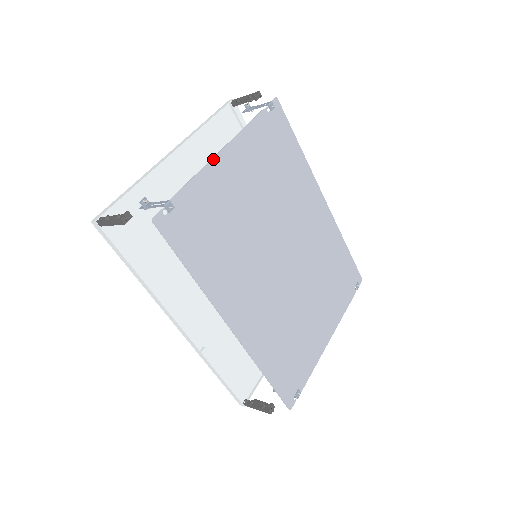
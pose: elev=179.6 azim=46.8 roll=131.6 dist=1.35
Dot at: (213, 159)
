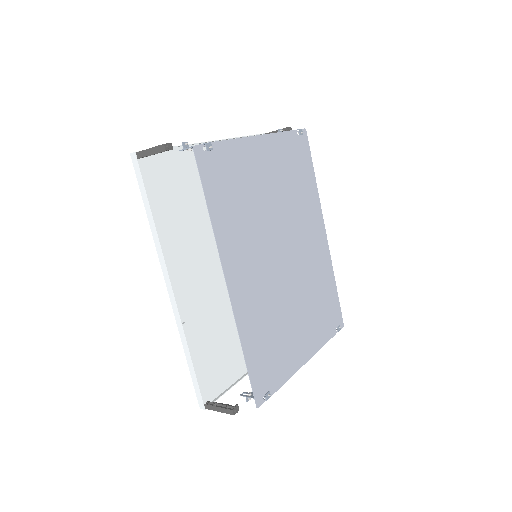
Dot at: (250, 137)
